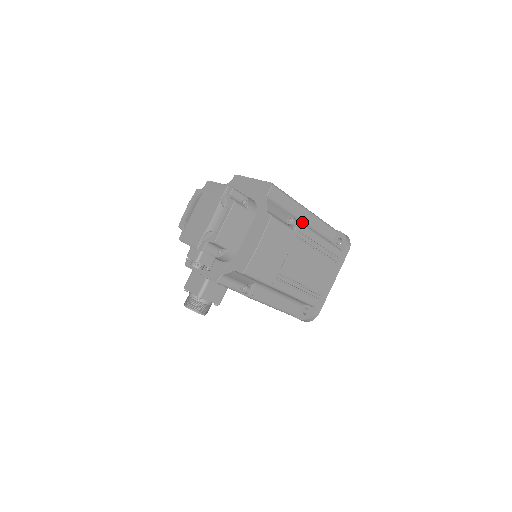
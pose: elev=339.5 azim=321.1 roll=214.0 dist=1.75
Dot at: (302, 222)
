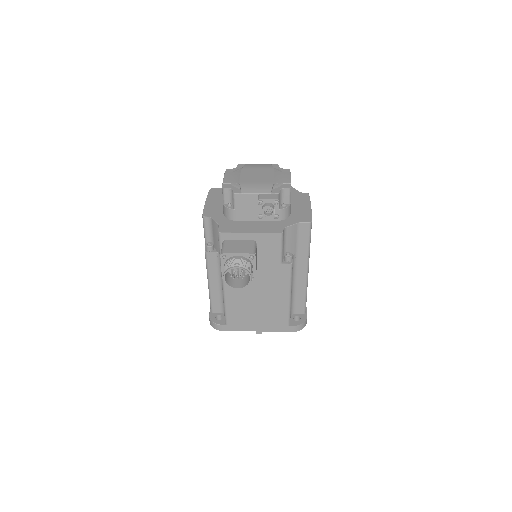
Dot at: occluded
